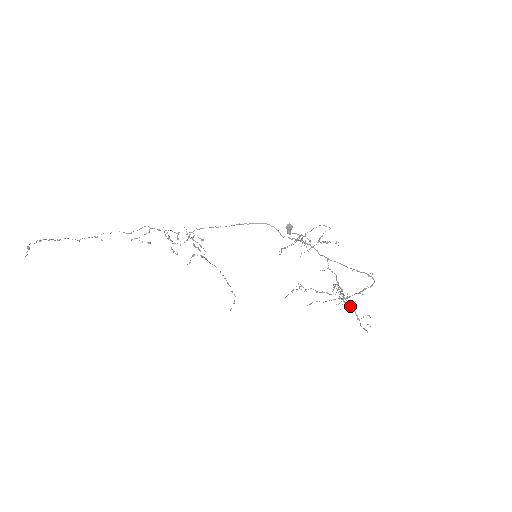
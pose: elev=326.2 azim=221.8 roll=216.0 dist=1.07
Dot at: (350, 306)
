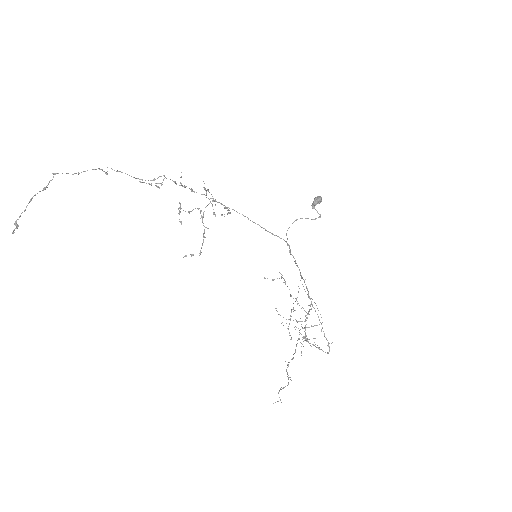
Dot at: (305, 328)
